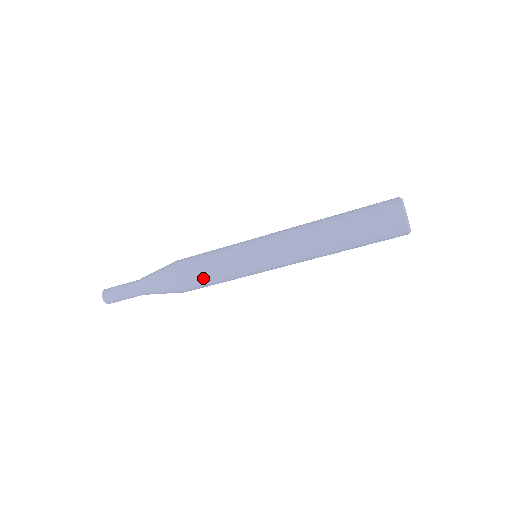
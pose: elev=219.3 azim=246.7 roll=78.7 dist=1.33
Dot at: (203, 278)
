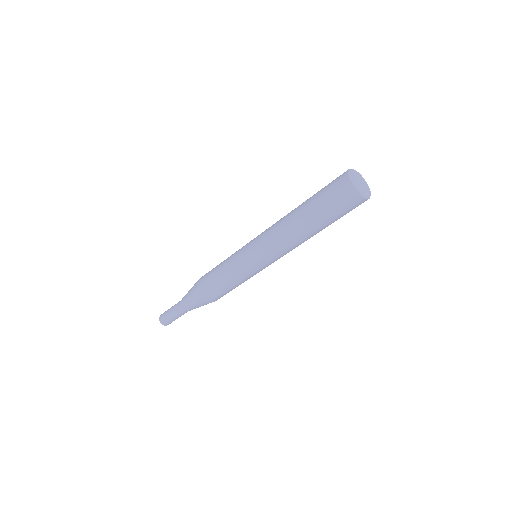
Dot at: occluded
